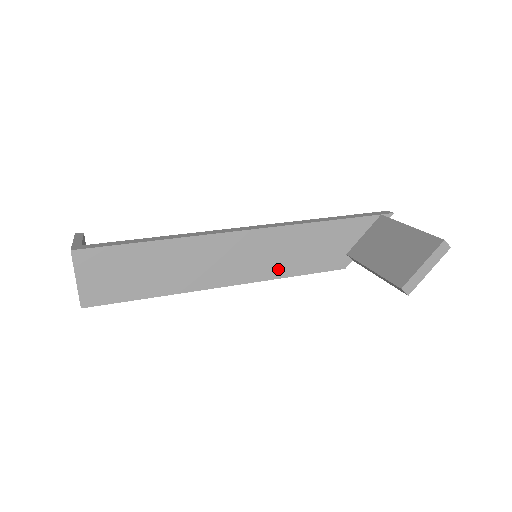
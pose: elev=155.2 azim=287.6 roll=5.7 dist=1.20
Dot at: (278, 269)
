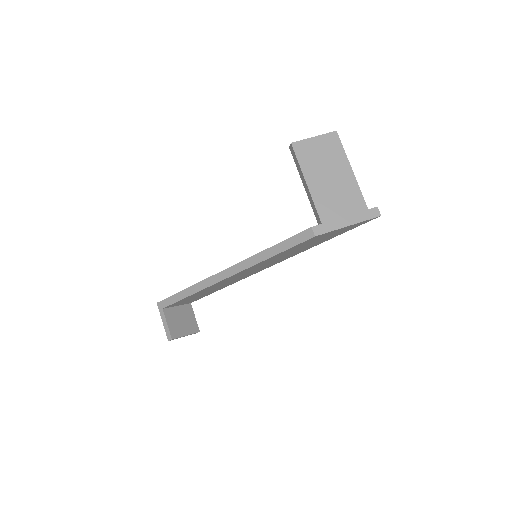
Dot at: occluded
